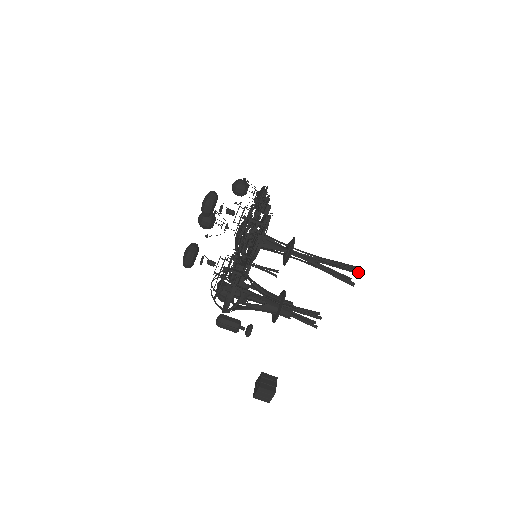
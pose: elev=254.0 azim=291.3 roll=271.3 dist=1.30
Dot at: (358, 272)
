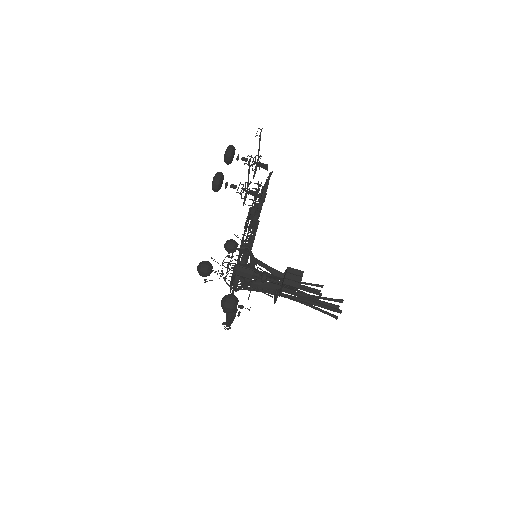
Dot at: (342, 300)
